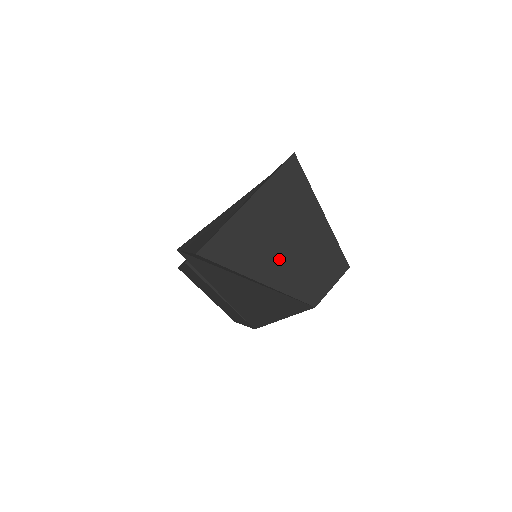
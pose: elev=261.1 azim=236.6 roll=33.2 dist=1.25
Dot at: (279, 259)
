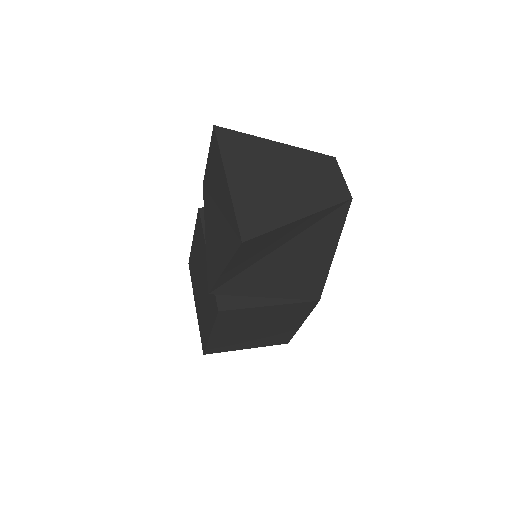
Dot at: (293, 193)
